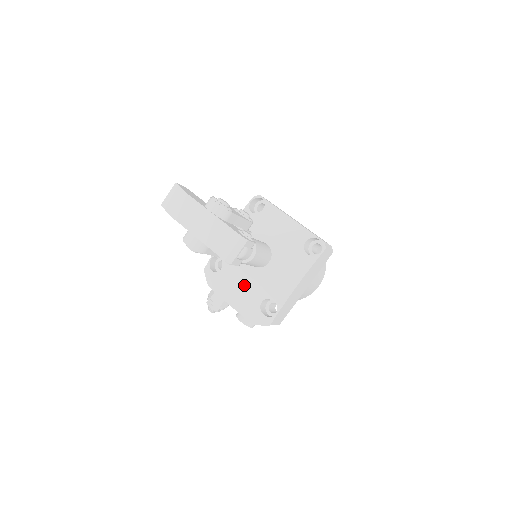
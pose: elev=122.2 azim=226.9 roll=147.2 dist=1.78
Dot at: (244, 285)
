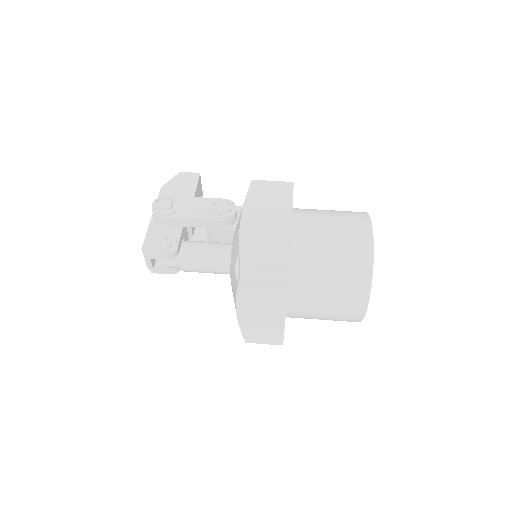
Dot at: occluded
